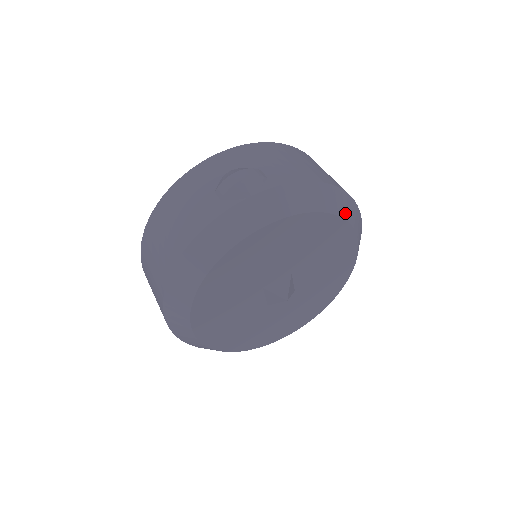
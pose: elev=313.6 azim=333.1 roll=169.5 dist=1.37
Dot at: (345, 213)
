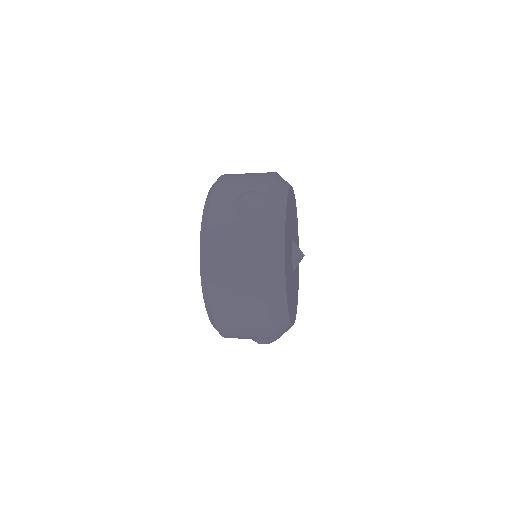
Dot at: occluded
